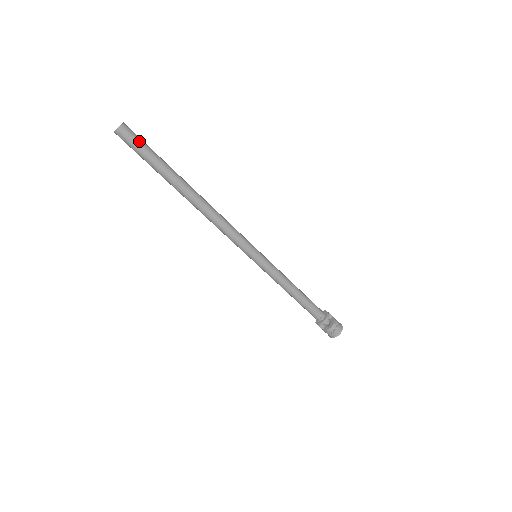
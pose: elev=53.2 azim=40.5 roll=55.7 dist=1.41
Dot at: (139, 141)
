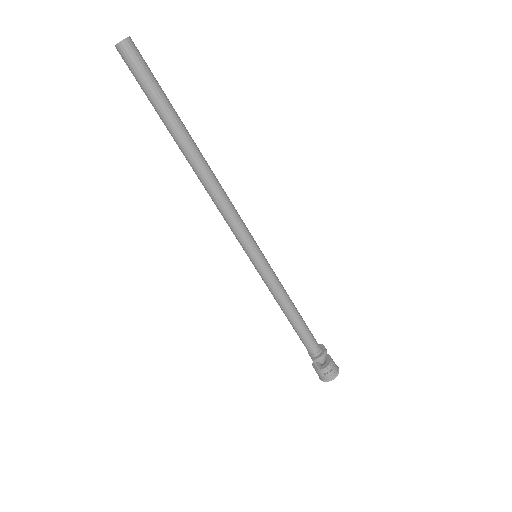
Dot at: (146, 65)
